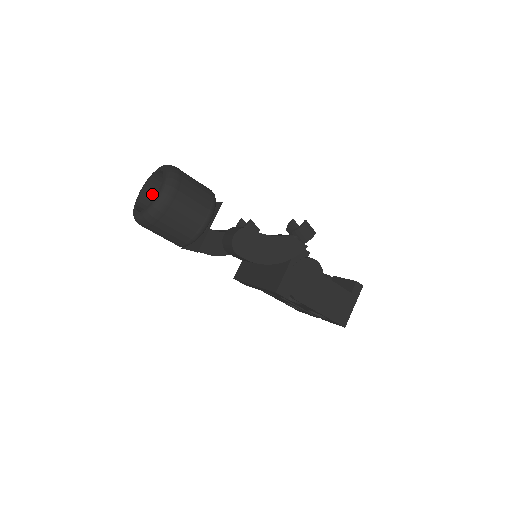
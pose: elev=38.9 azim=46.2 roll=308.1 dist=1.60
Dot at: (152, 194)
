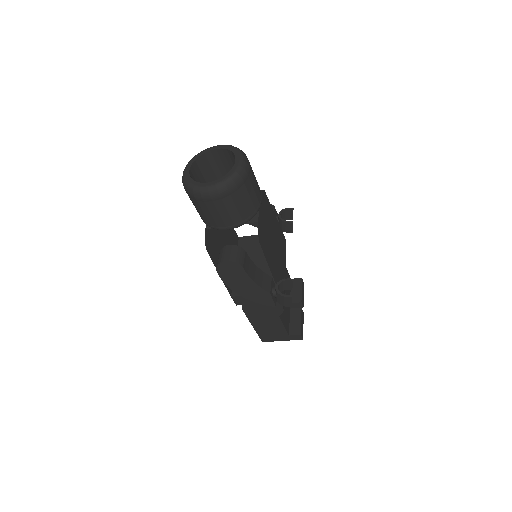
Dot at: (222, 157)
